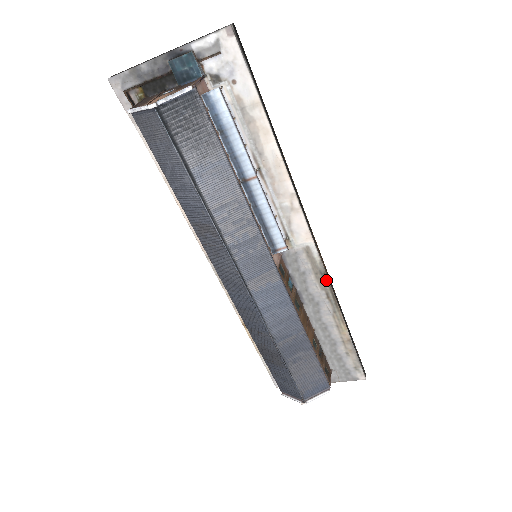
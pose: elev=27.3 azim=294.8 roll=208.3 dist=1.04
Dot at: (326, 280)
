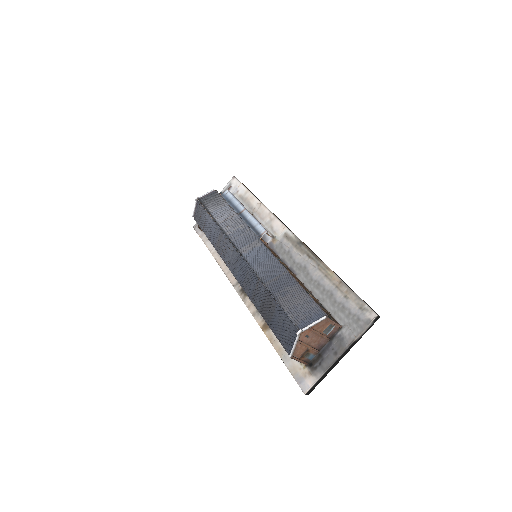
Dot at: (303, 246)
